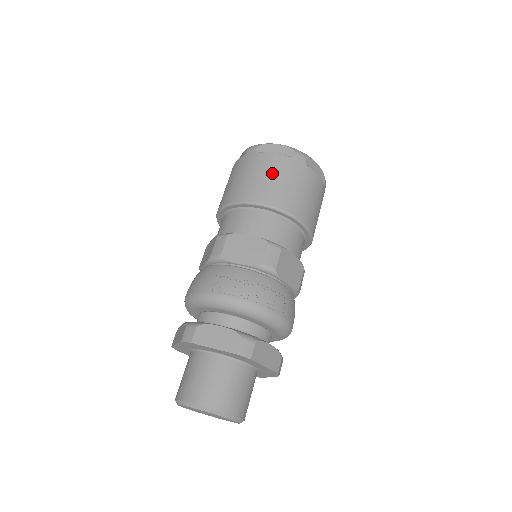
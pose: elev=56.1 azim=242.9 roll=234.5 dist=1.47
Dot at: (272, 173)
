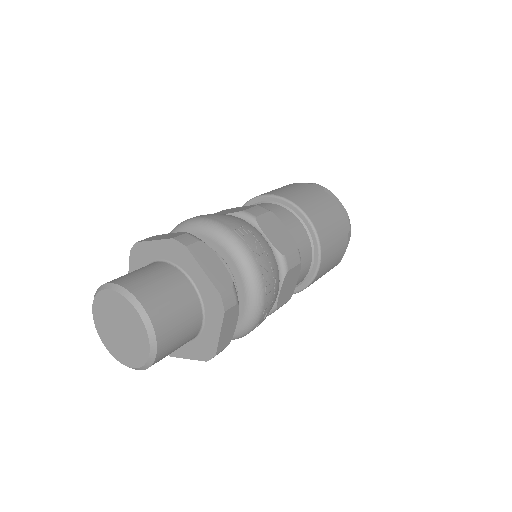
Dot at: (328, 211)
